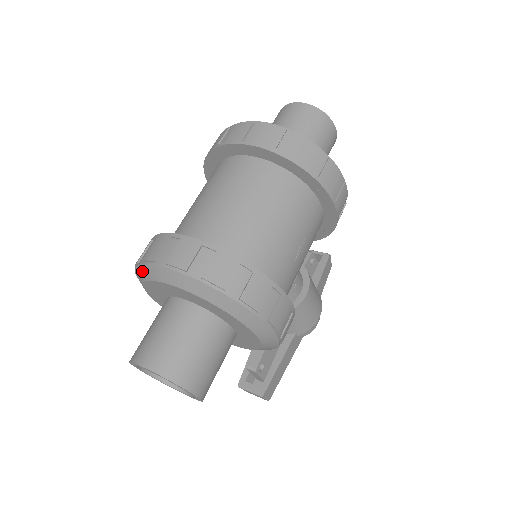
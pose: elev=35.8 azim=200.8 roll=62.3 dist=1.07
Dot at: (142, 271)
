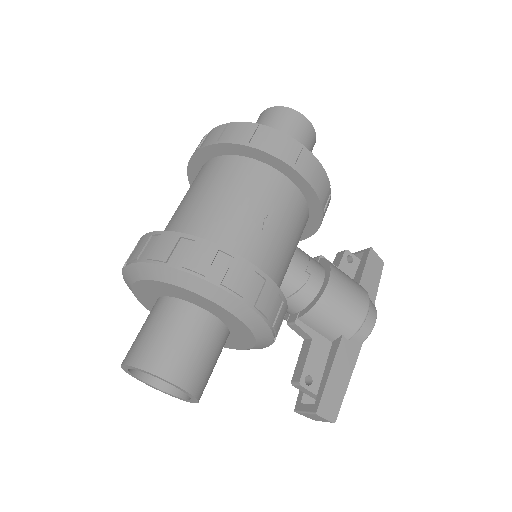
Dot at: (127, 285)
